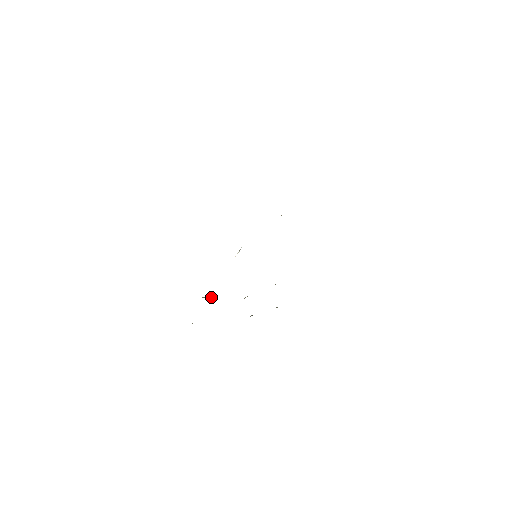
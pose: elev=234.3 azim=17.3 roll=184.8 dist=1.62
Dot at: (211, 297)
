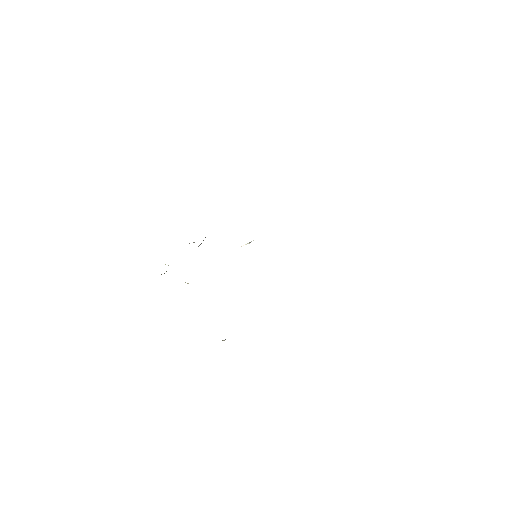
Dot at: occluded
